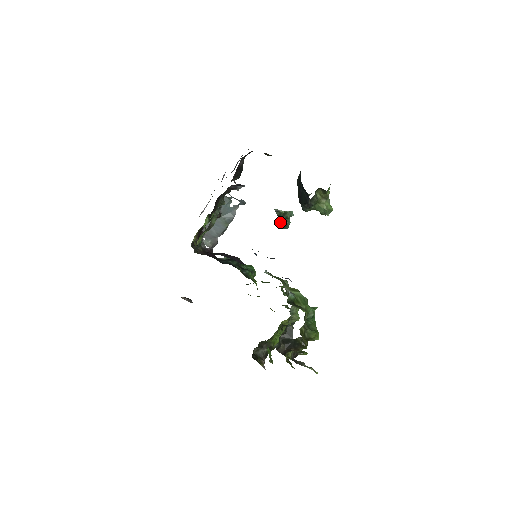
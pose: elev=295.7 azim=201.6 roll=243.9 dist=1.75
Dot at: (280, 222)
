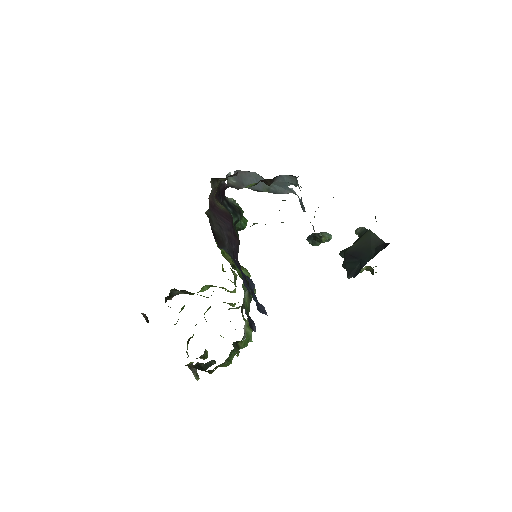
Dot at: (311, 236)
